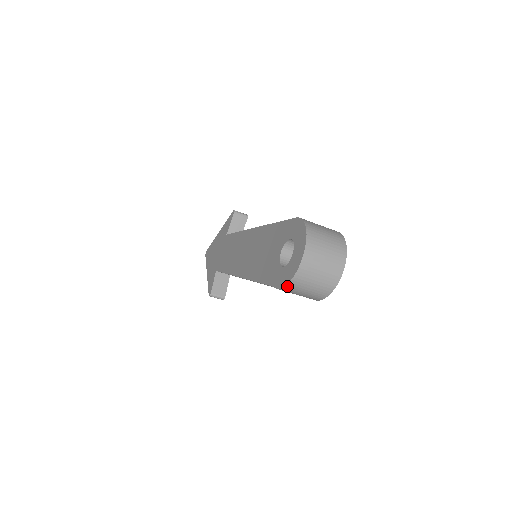
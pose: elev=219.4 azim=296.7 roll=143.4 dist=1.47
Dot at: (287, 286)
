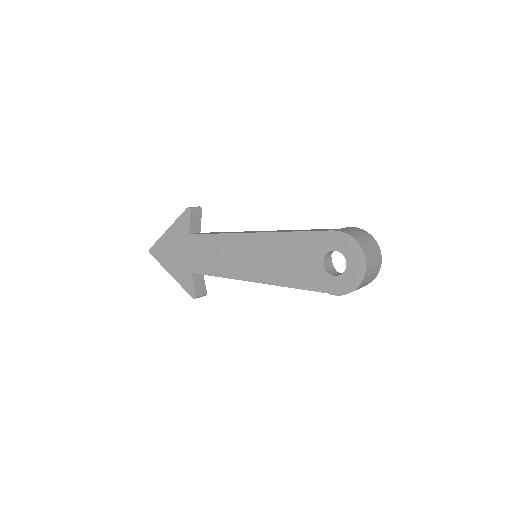
Dot at: occluded
